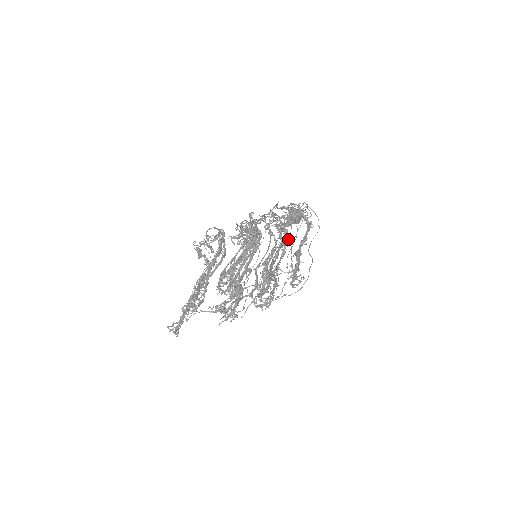
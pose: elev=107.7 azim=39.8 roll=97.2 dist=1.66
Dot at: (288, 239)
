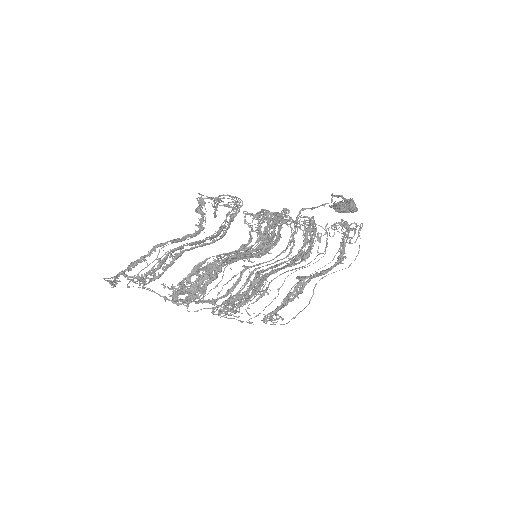
Dot at: (302, 266)
